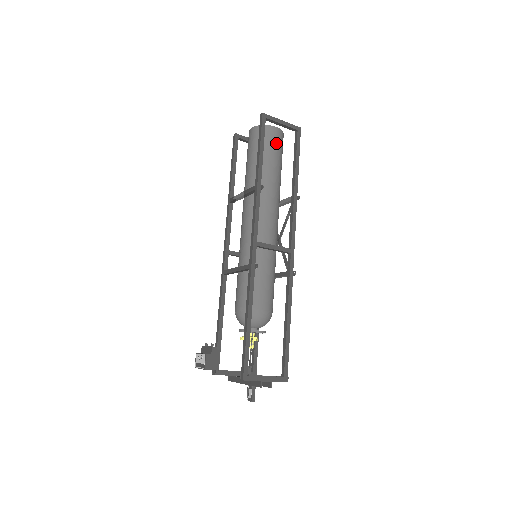
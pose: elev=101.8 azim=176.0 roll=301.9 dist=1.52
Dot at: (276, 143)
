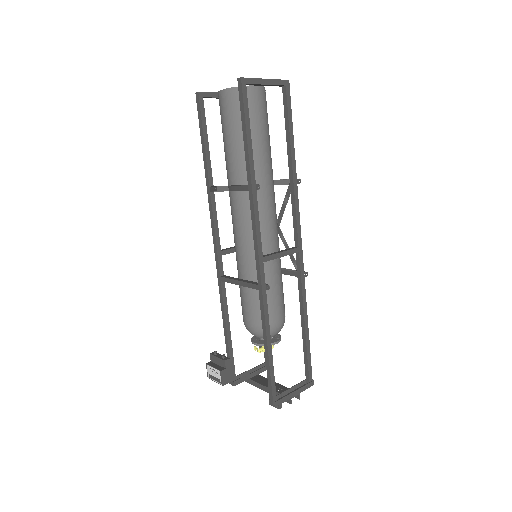
Dot at: (260, 110)
